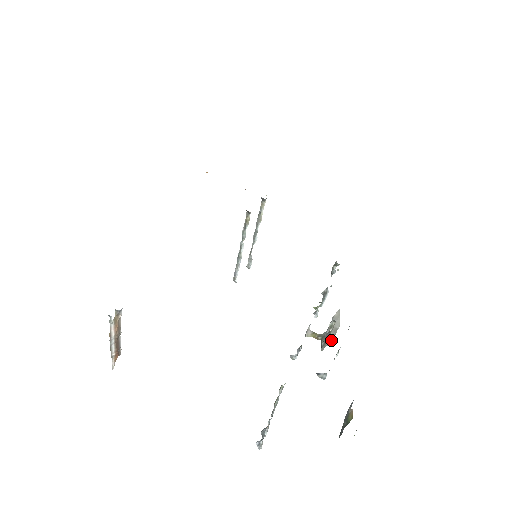
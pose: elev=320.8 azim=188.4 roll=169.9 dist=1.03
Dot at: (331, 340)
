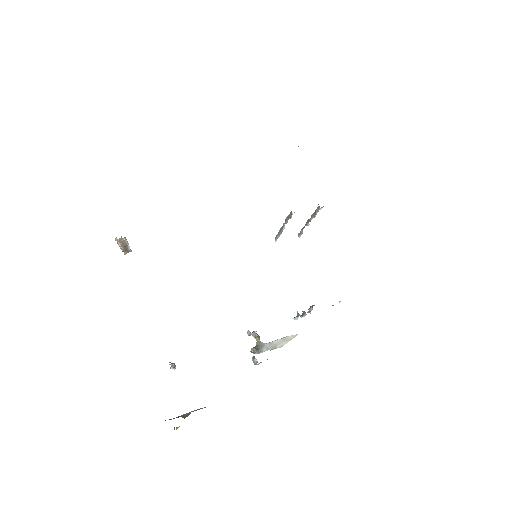
Dot at: (261, 352)
